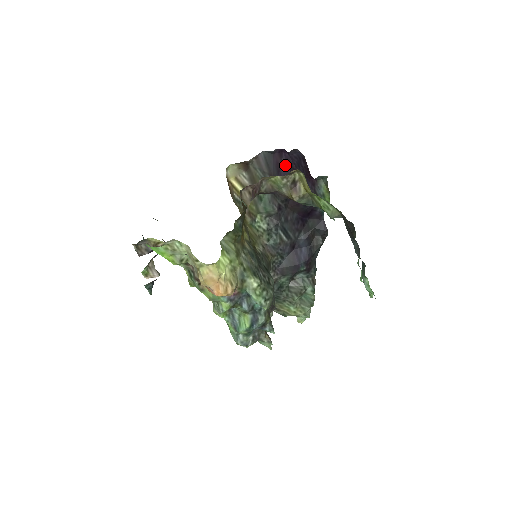
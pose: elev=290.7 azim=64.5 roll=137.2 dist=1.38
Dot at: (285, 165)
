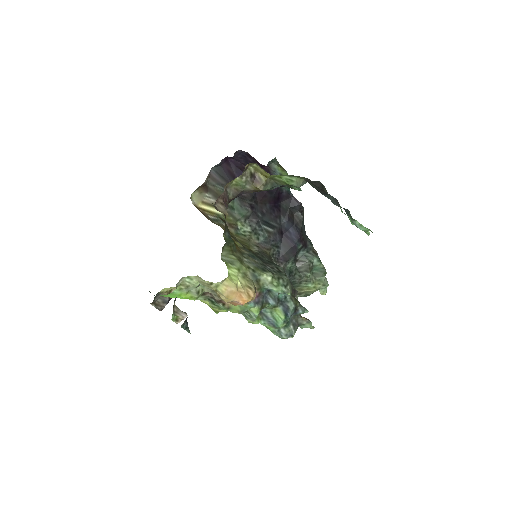
Dot at: (236, 169)
